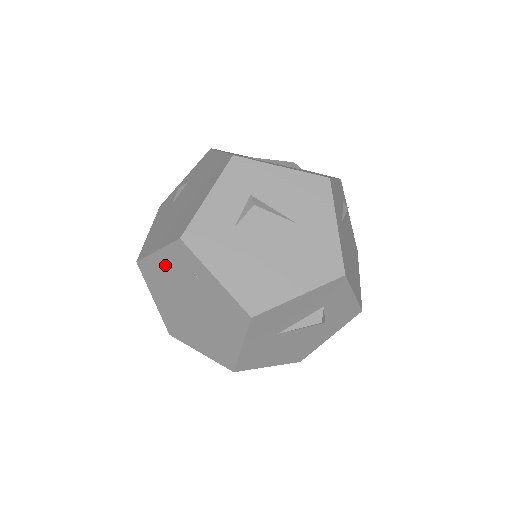
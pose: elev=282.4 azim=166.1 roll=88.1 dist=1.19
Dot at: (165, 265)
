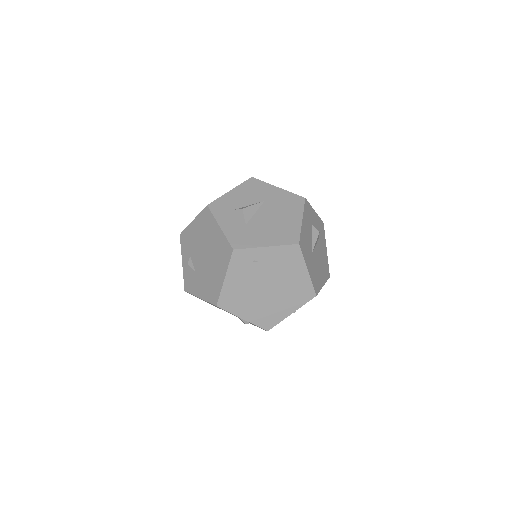
Dot at: (235, 281)
